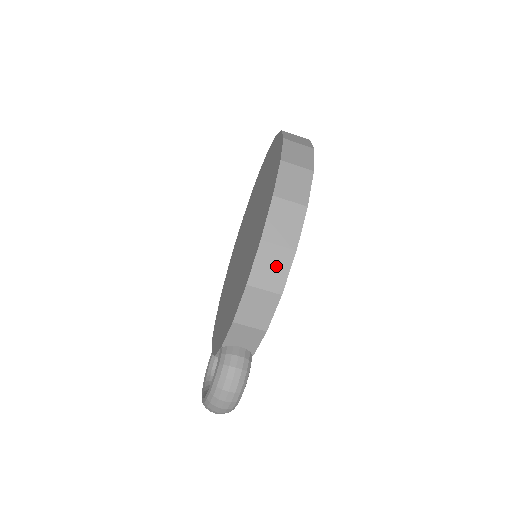
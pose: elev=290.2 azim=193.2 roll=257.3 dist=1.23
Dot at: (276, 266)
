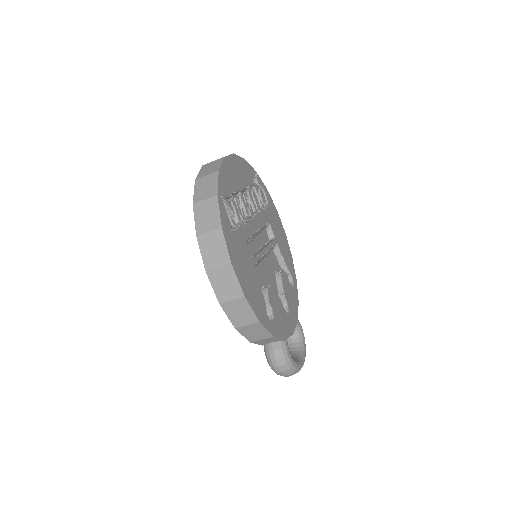
Dot at: (241, 311)
